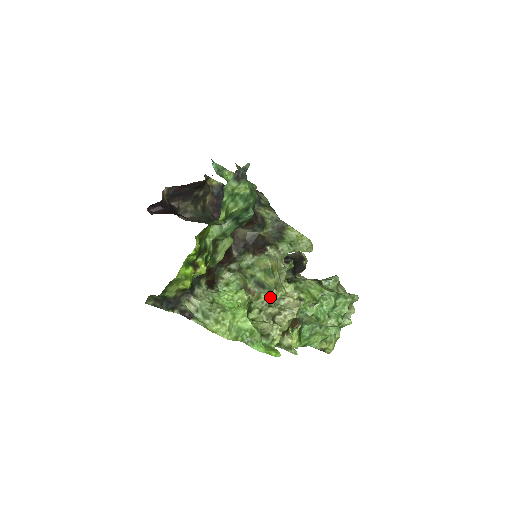
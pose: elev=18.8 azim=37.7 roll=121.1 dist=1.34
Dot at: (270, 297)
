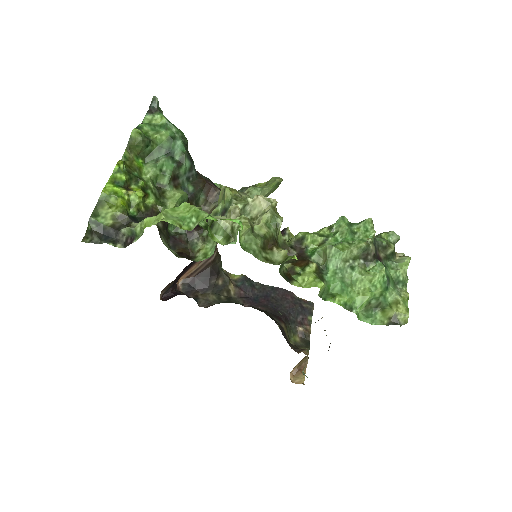
Dot at: occluded
